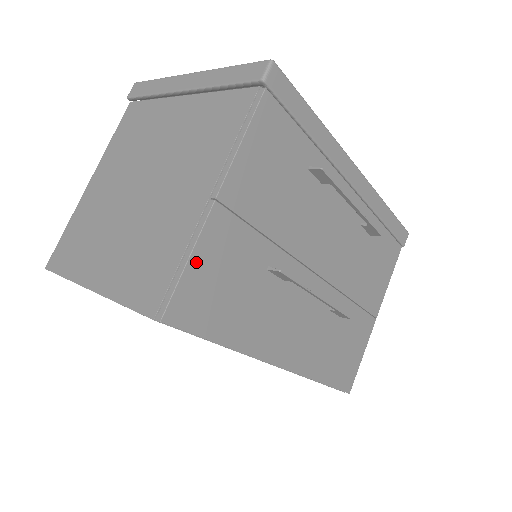
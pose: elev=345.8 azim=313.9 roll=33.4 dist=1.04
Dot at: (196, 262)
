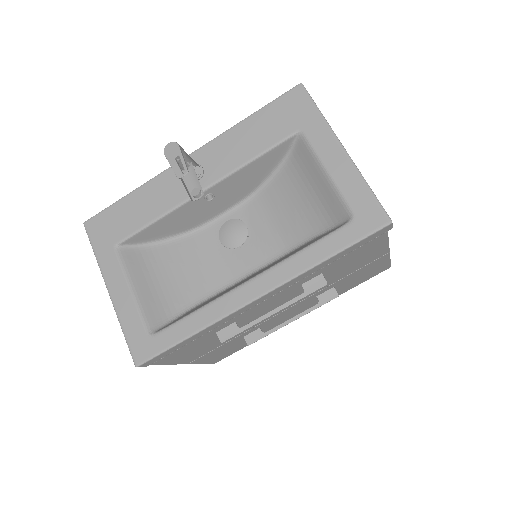
Dot at: (206, 362)
